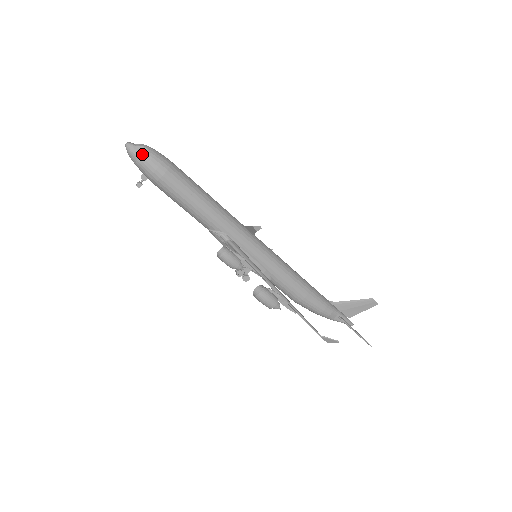
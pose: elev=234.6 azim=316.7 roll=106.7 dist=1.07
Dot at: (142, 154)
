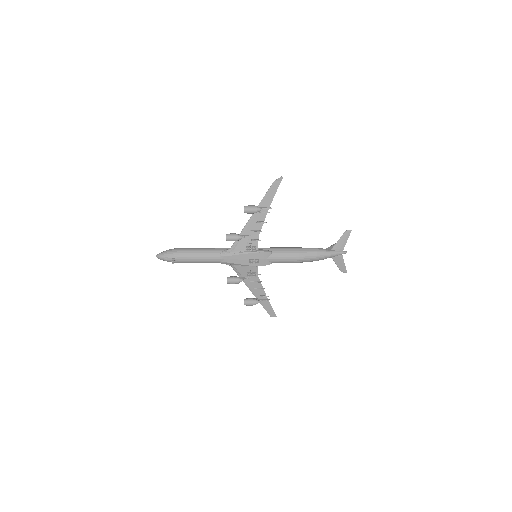
Dot at: (165, 251)
